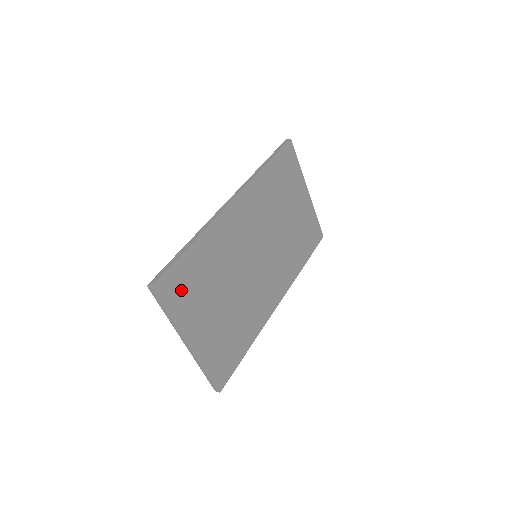
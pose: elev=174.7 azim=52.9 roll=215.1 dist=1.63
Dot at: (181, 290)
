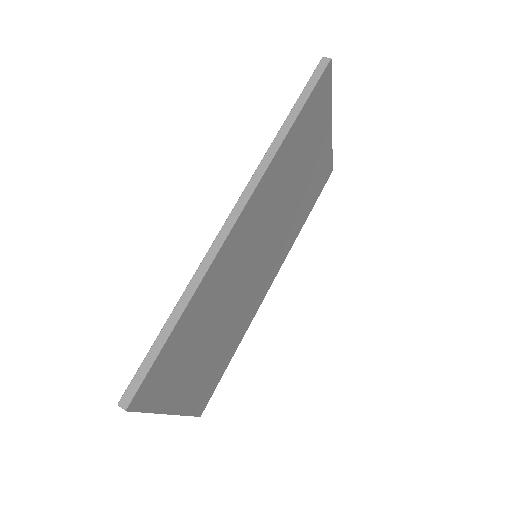
Dot at: (164, 377)
